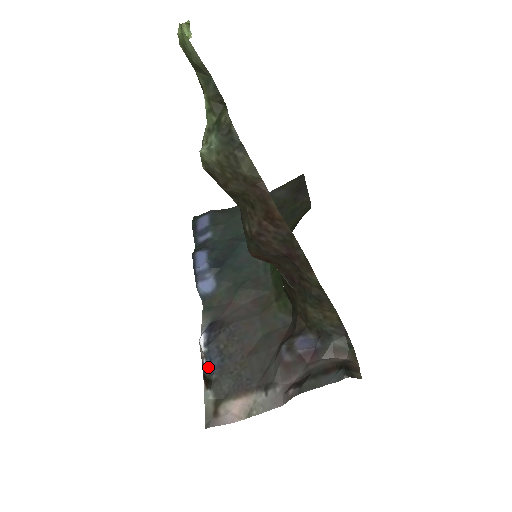
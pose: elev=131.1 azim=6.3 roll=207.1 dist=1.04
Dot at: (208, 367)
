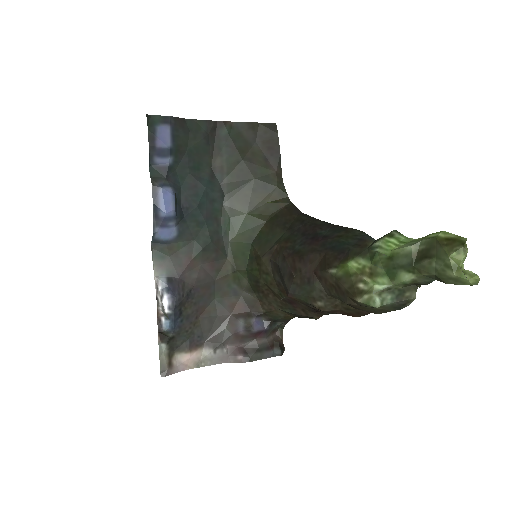
Dot at: (169, 328)
